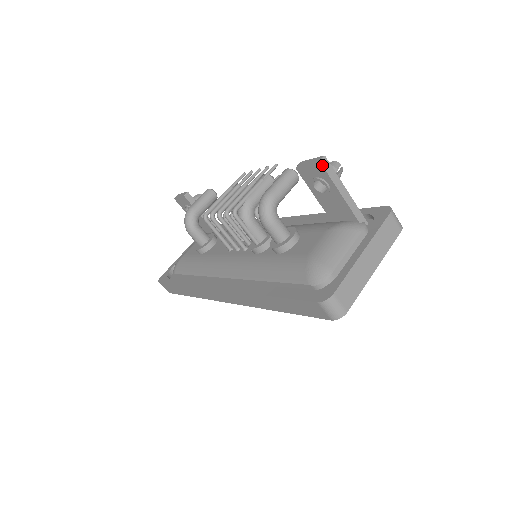
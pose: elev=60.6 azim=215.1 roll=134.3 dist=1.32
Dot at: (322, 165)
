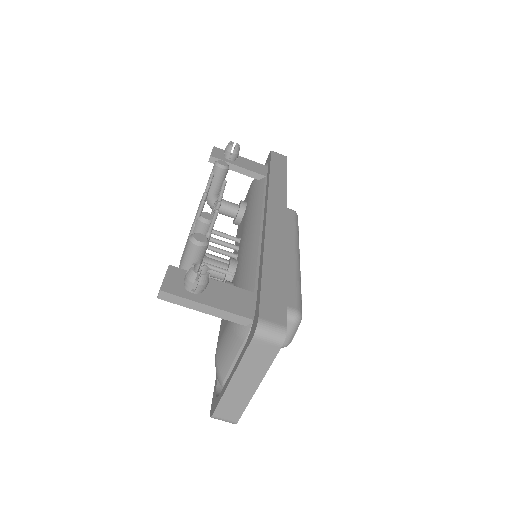
Dot at: occluded
